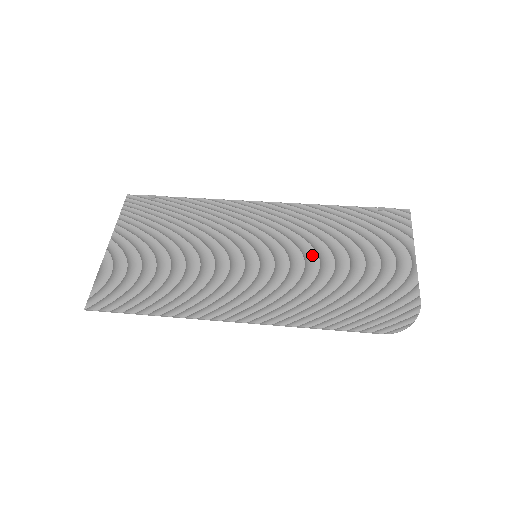
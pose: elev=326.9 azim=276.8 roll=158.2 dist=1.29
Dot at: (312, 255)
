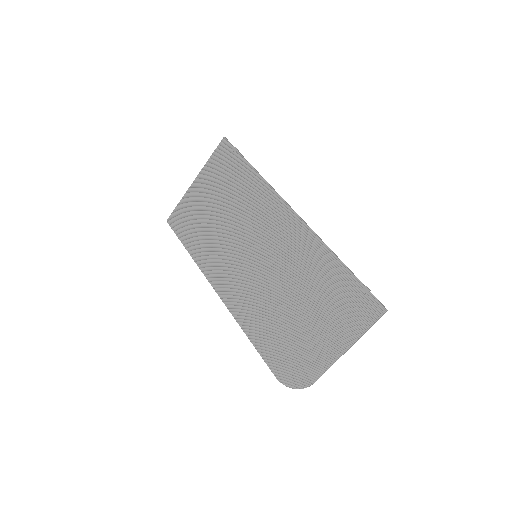
Dot at: (285, 286)
